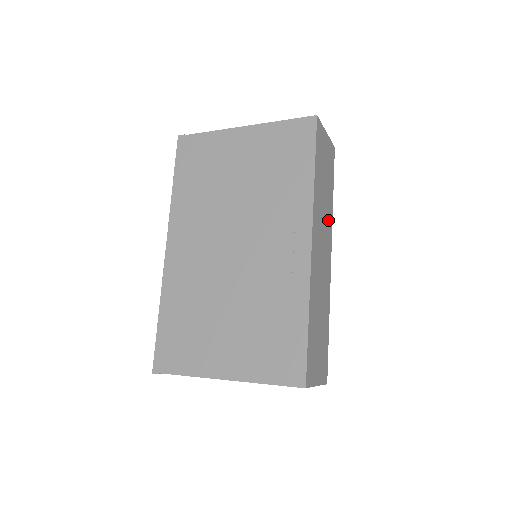
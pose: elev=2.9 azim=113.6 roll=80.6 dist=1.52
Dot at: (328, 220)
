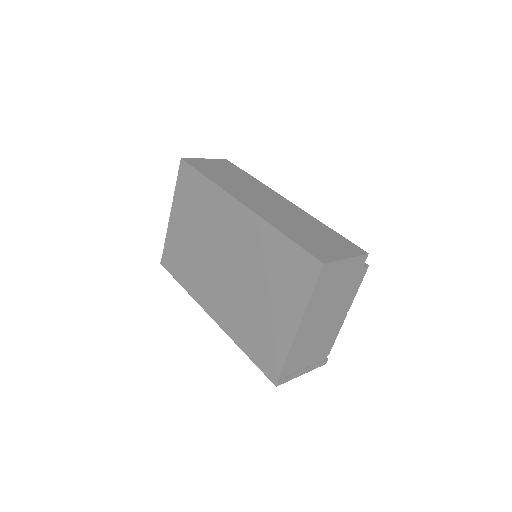
Dot at: (257, 187)
